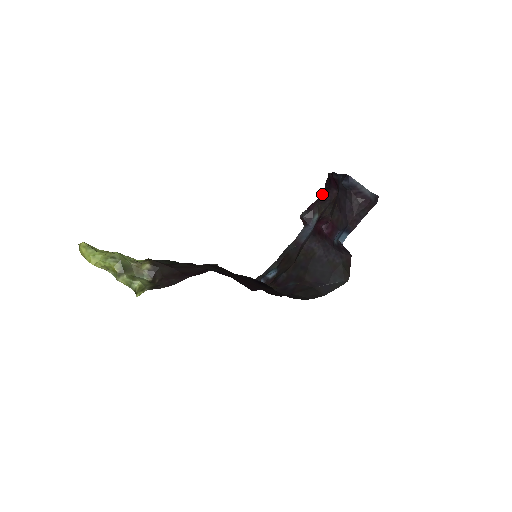
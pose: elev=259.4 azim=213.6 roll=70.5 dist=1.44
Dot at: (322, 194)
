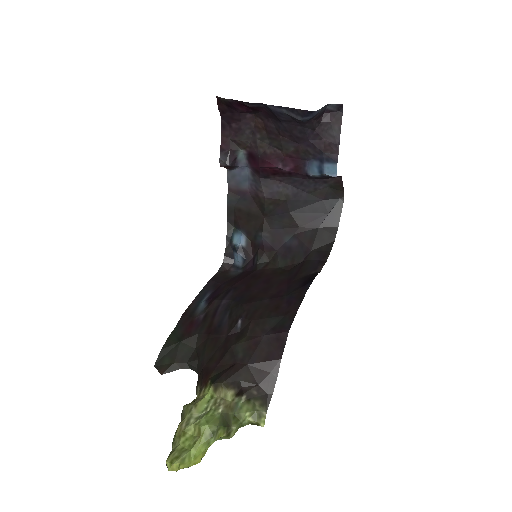
Dot at: (224, 124)
